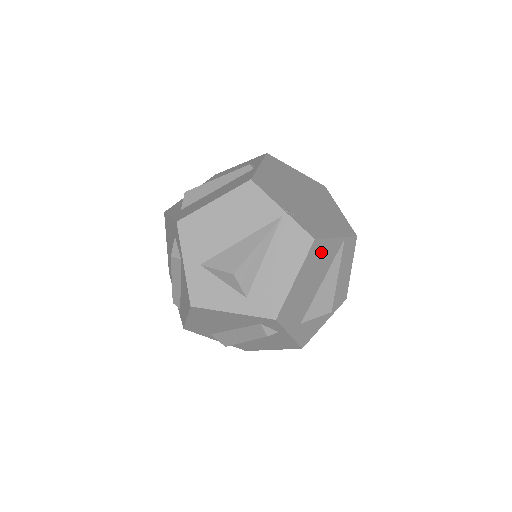
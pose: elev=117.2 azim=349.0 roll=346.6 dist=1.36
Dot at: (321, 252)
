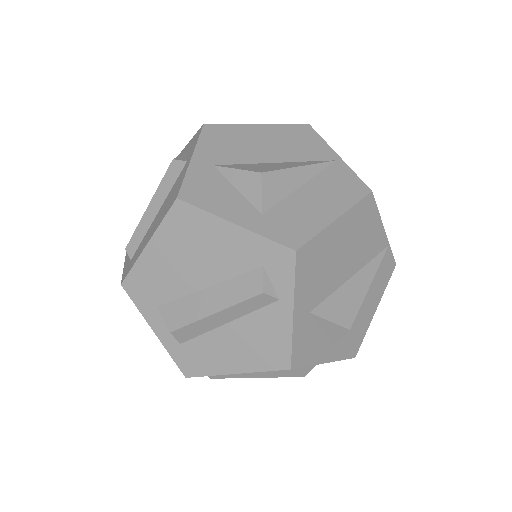
Dot at: (368, 224)
